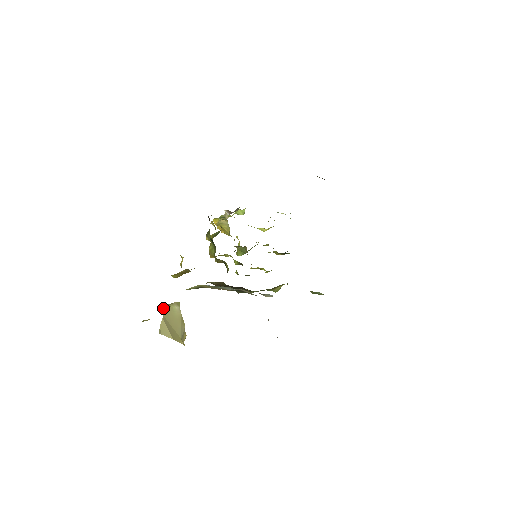
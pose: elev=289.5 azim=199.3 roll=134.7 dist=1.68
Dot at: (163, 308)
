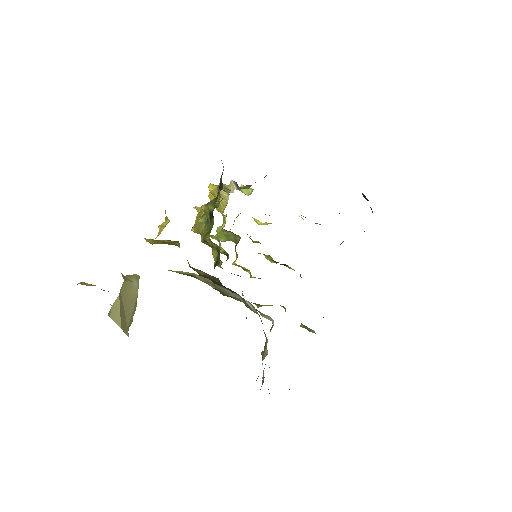
Dot at: occluded
